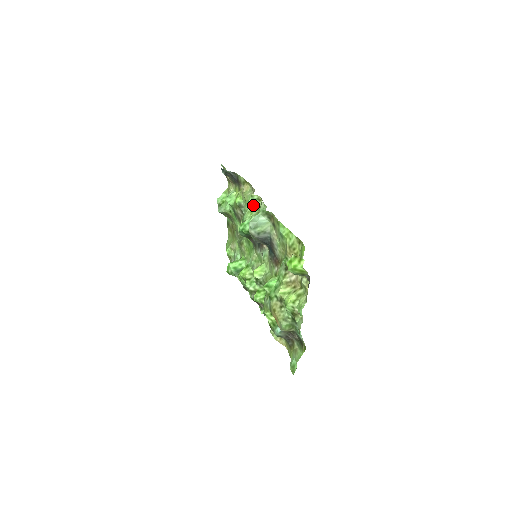
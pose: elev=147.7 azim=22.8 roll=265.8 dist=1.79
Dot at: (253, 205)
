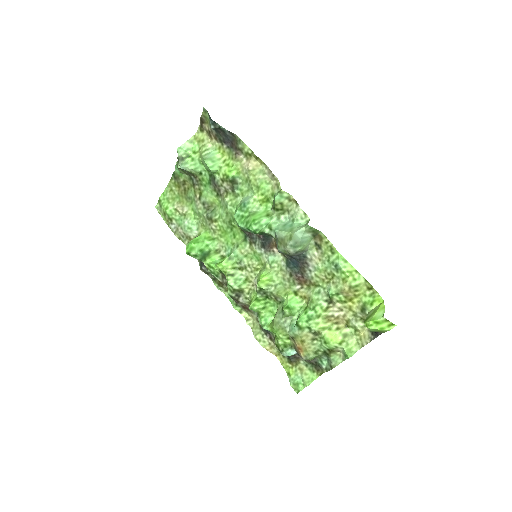
Dot at: (279, 204)
